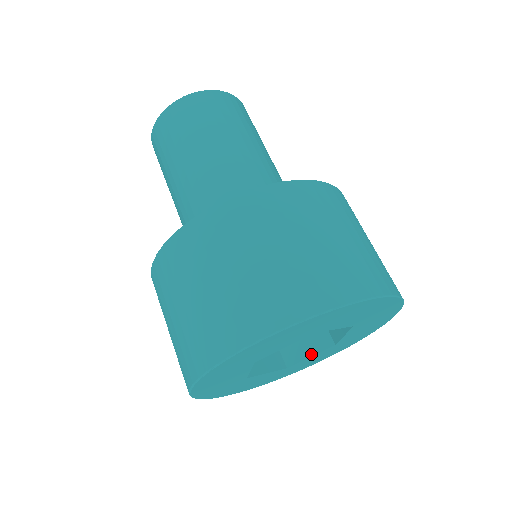
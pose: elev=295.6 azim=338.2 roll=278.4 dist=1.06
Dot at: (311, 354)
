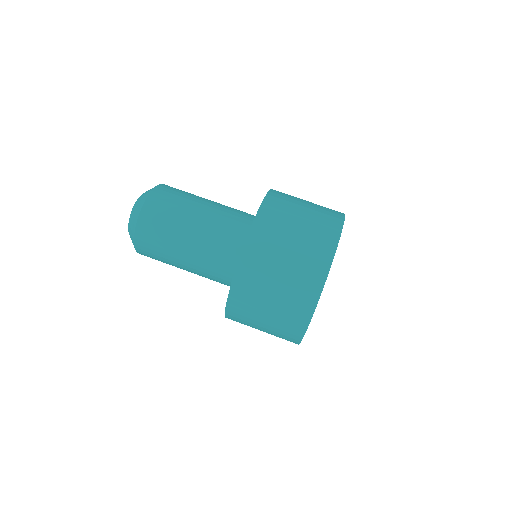
Dot at: occluded
